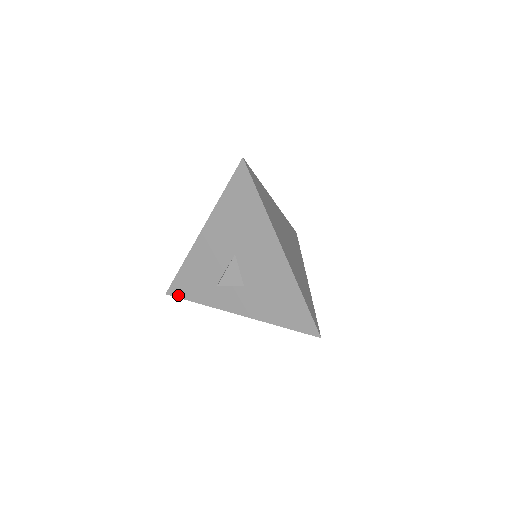
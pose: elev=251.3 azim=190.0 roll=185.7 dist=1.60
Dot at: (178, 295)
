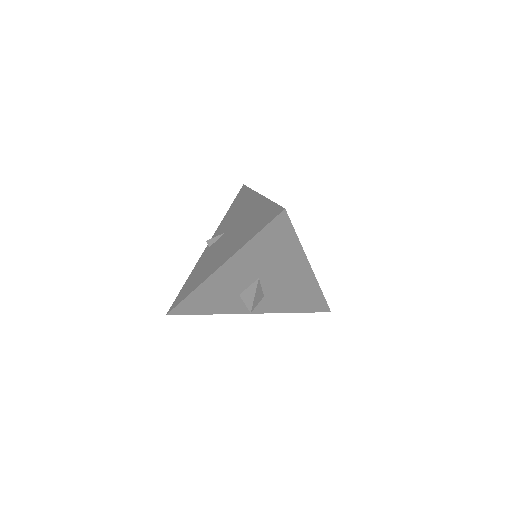
Dot at: (183, 313)
